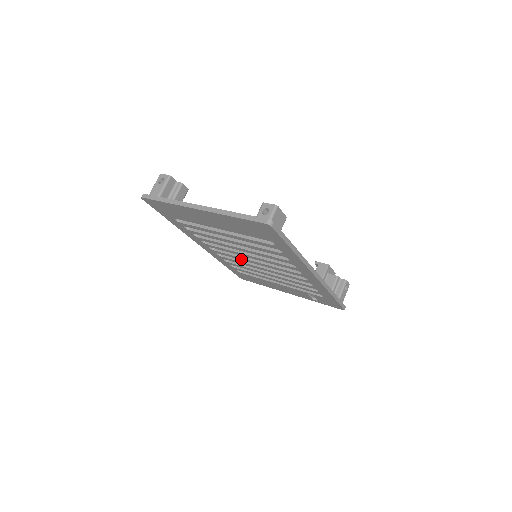
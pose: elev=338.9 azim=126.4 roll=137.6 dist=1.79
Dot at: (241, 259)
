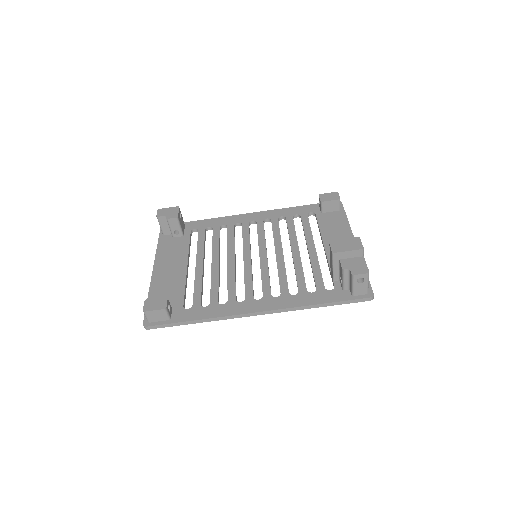
Dot at: occluded
